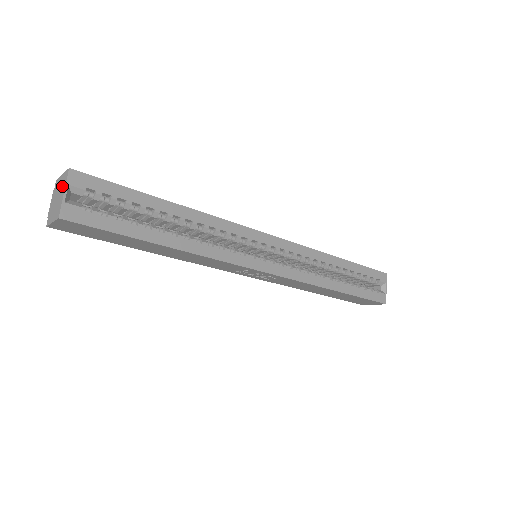
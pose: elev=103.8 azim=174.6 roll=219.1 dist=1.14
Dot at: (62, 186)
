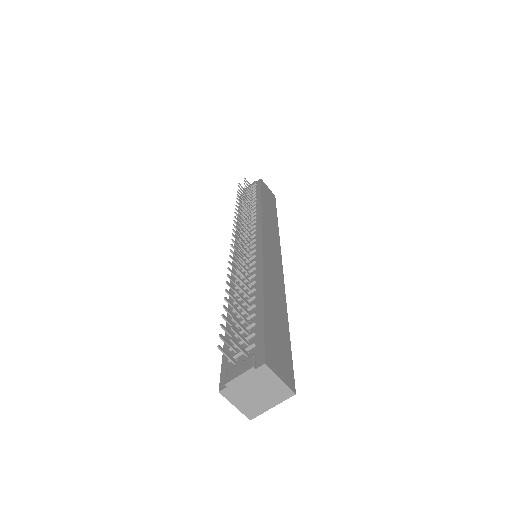
Dot at: (274, 396)
